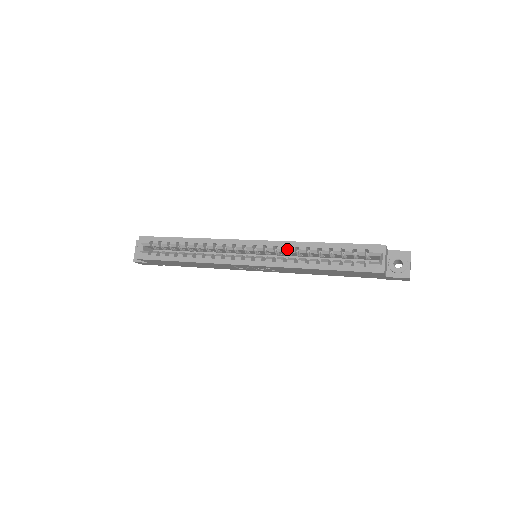
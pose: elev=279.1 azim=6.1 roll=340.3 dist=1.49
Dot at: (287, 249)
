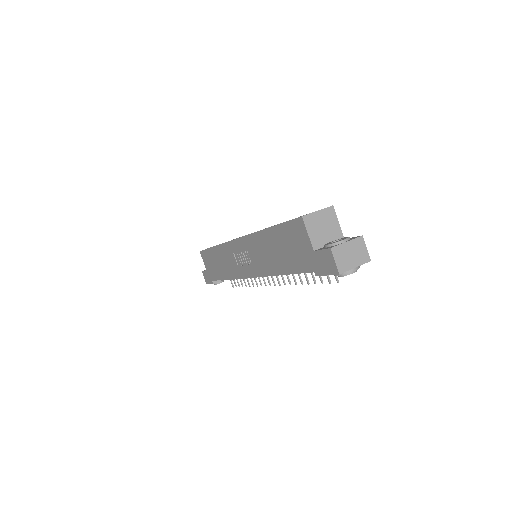
Dot at: occluded
